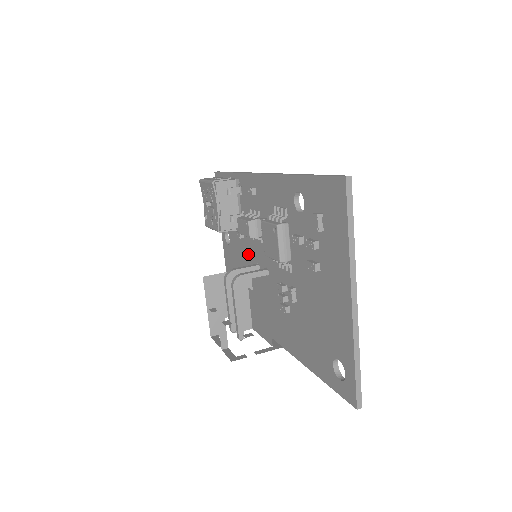
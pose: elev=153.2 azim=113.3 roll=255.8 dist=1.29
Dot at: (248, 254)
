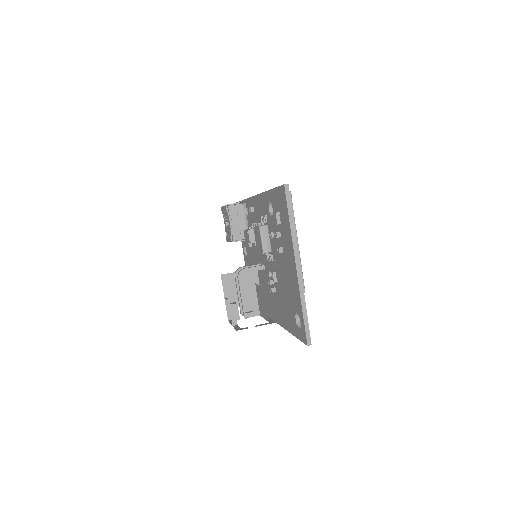
Dot at: (255, 258)
